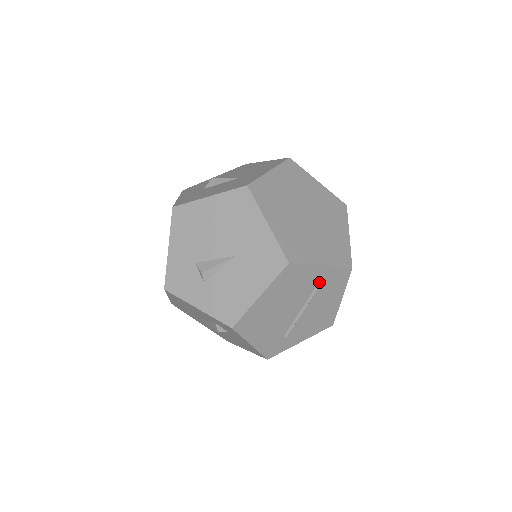
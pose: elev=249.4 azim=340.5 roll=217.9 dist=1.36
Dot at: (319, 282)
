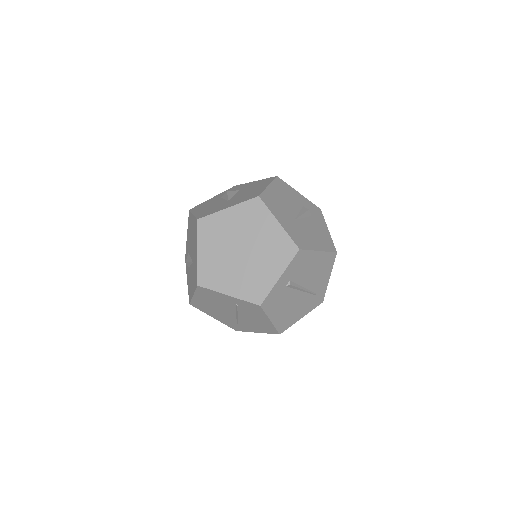
Dot at: (236, 304)
